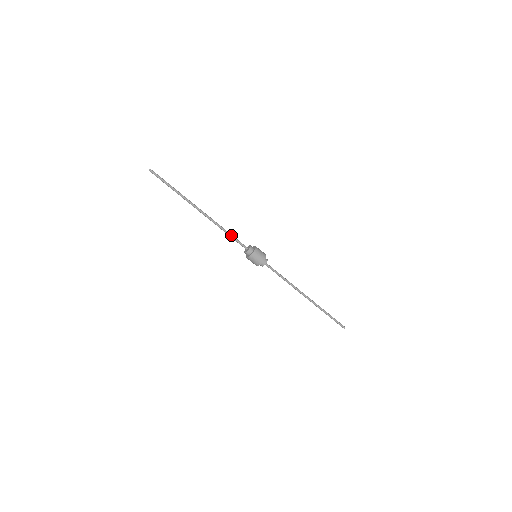
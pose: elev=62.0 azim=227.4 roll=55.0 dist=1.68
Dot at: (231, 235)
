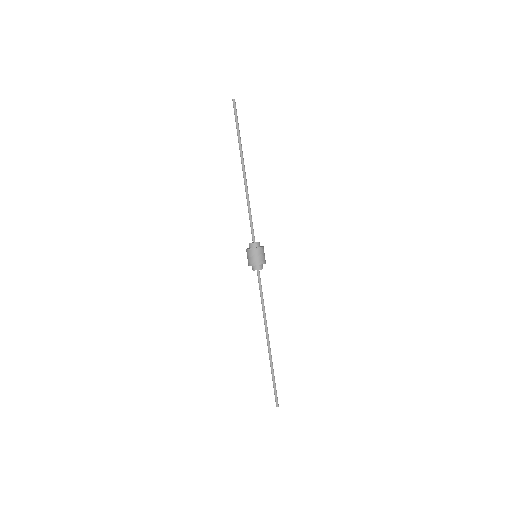
Dot at: (251, 216)
